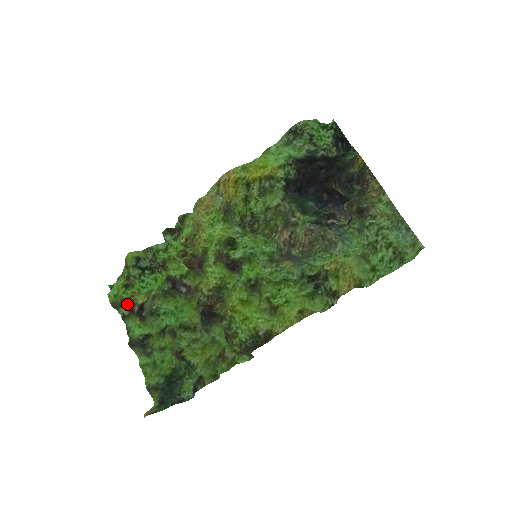
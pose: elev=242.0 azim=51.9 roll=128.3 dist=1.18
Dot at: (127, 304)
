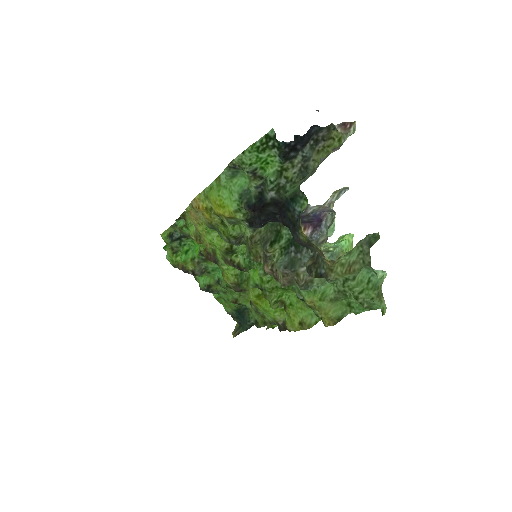
Dot at: (183, 271)
